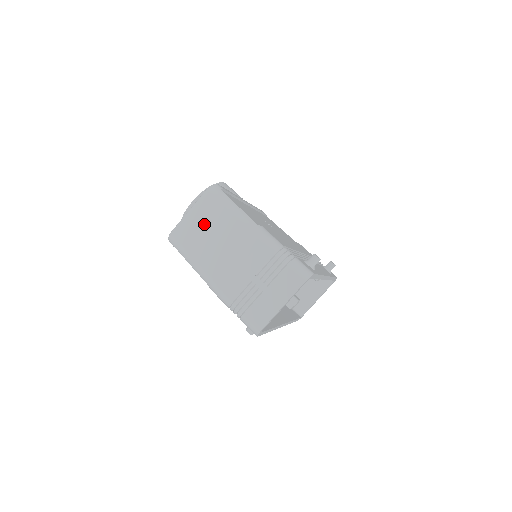
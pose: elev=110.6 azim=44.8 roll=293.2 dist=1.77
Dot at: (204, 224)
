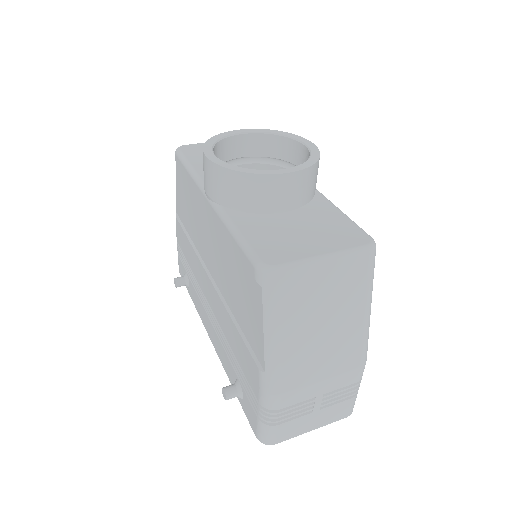
Dot at: (329, 297)
